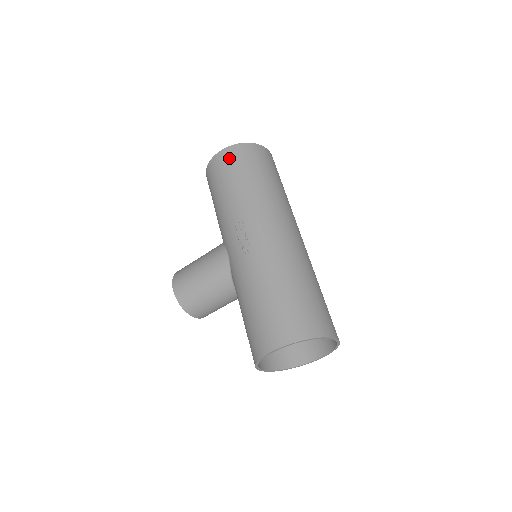
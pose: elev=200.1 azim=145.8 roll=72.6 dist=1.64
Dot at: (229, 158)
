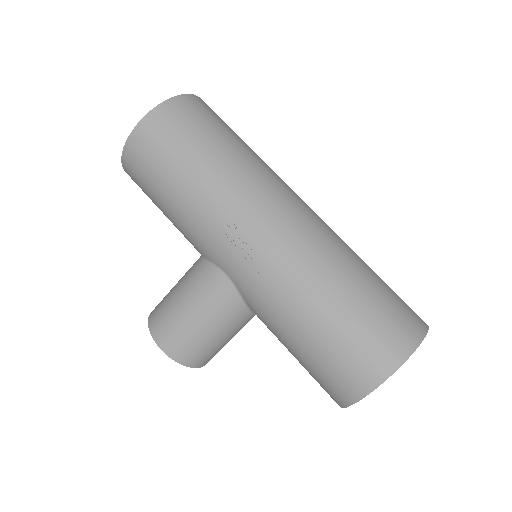
Dot at: (157, 133)
